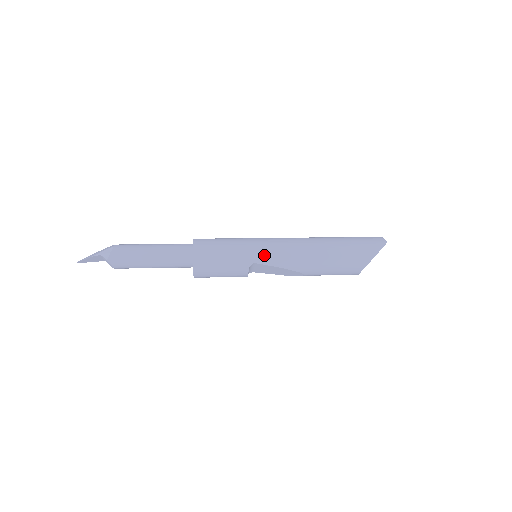
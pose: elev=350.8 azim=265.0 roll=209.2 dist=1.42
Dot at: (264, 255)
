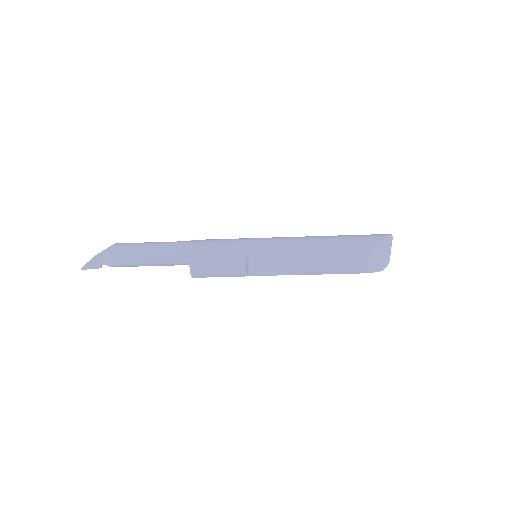
Dot at: (261, 244)
